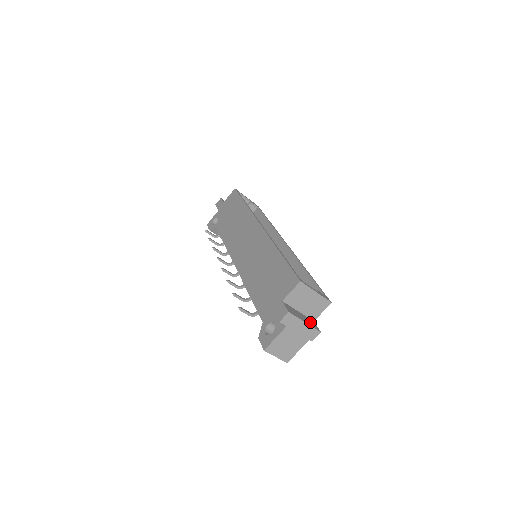
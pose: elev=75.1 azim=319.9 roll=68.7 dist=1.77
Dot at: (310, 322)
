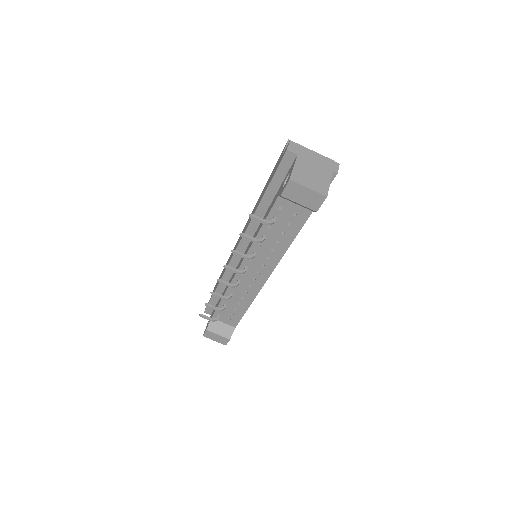
Dot at: occluded
